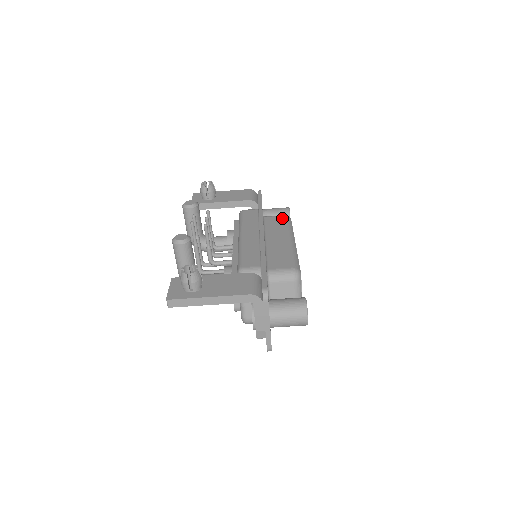
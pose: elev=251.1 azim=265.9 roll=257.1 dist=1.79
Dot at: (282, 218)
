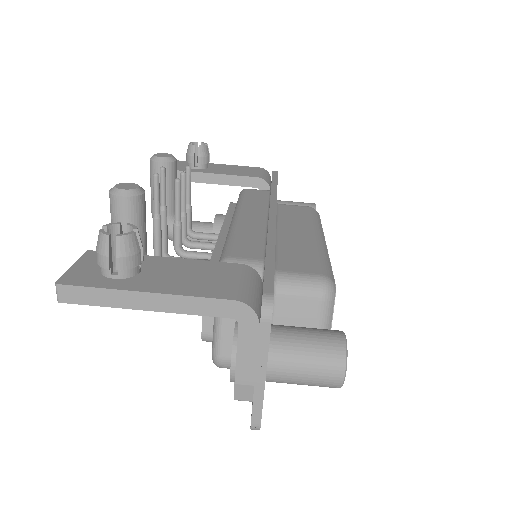
Dot at: (306, 208)
